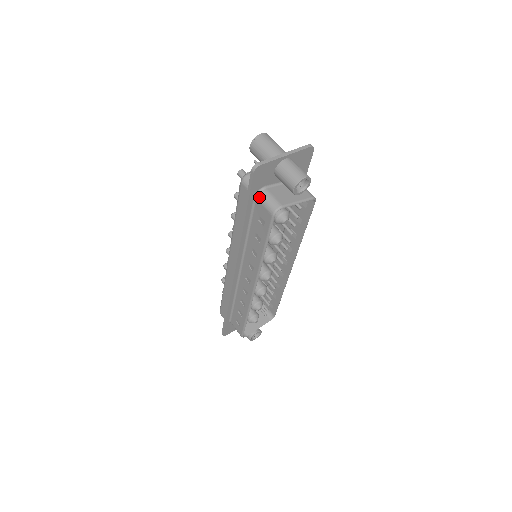
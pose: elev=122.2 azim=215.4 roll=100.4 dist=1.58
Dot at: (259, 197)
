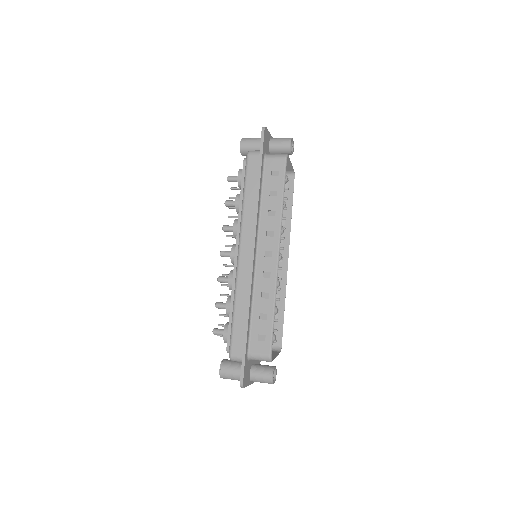
Dot at: (268, 156)
